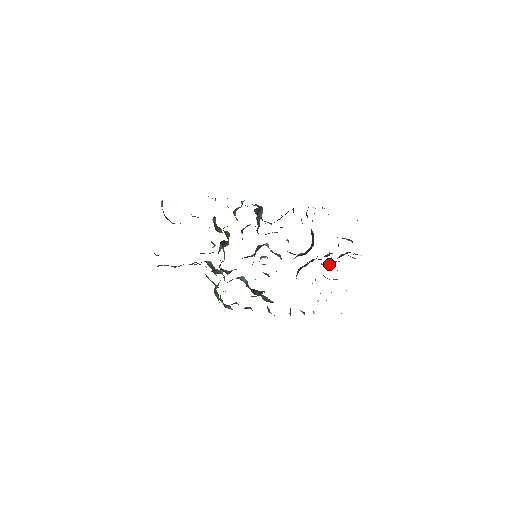
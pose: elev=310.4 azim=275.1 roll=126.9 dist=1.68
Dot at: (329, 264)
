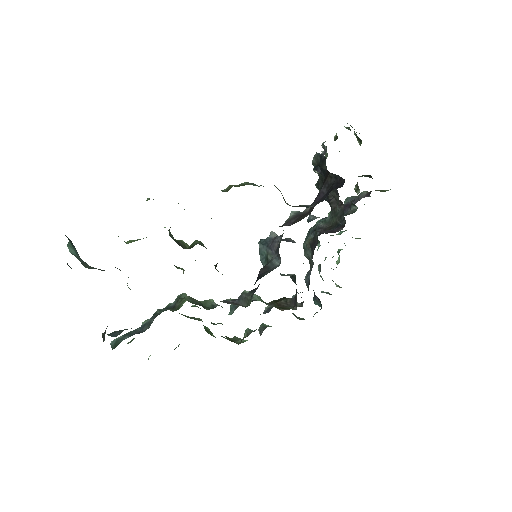
Dot at: occluded
